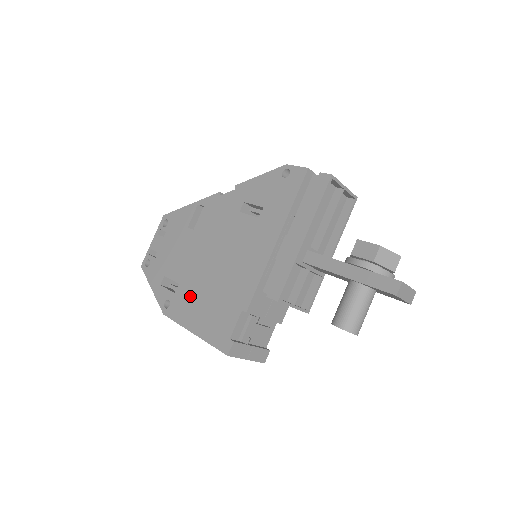
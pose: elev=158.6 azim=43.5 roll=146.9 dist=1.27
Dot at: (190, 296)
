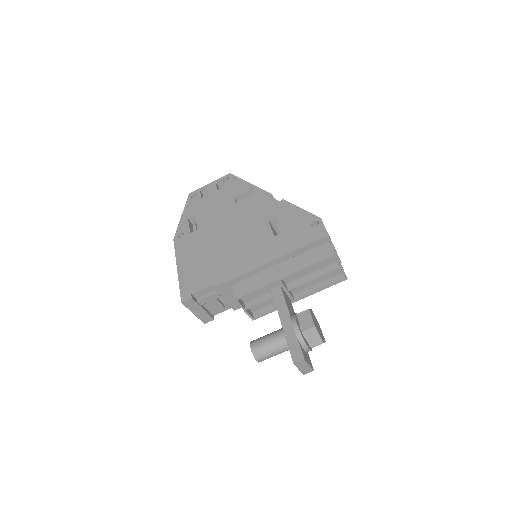
Dot at: (196, 244)
